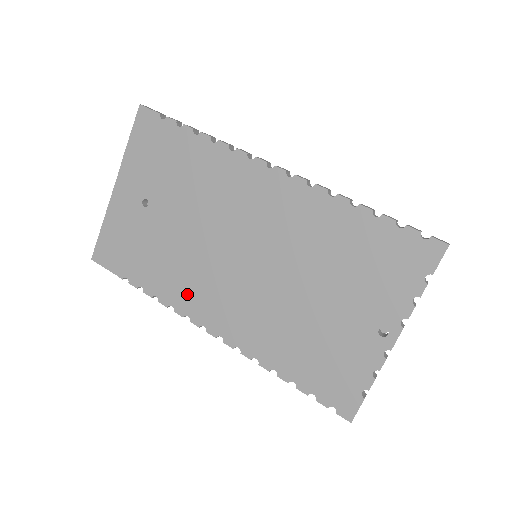
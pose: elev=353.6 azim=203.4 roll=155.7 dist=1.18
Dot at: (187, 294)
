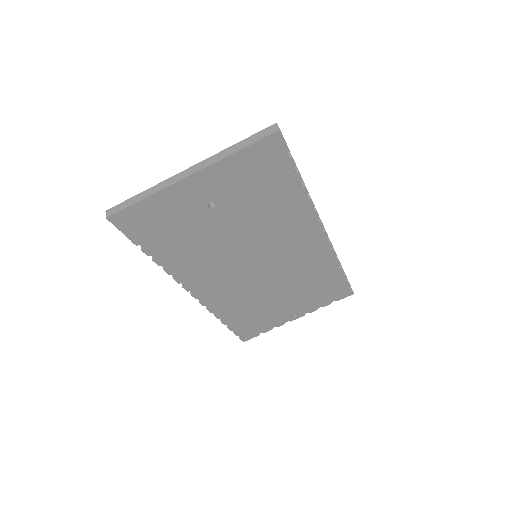
Dot at: (195, 273)
